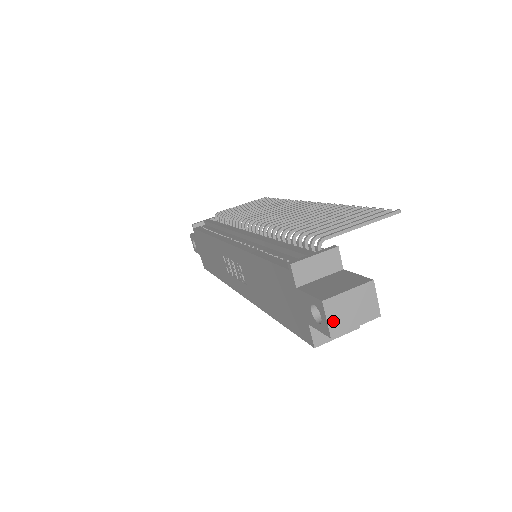
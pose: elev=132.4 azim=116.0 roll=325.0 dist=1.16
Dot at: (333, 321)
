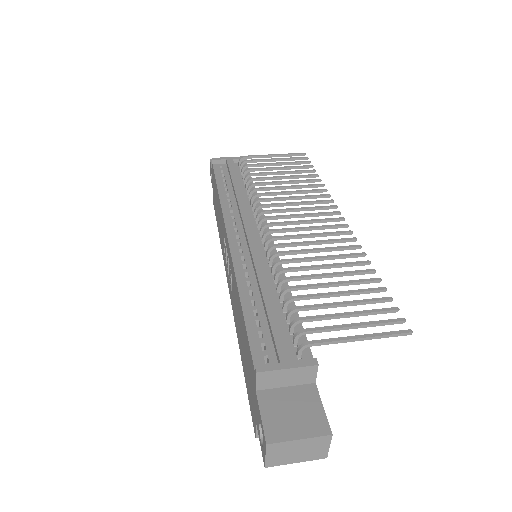
Dot at: (272, 457)
